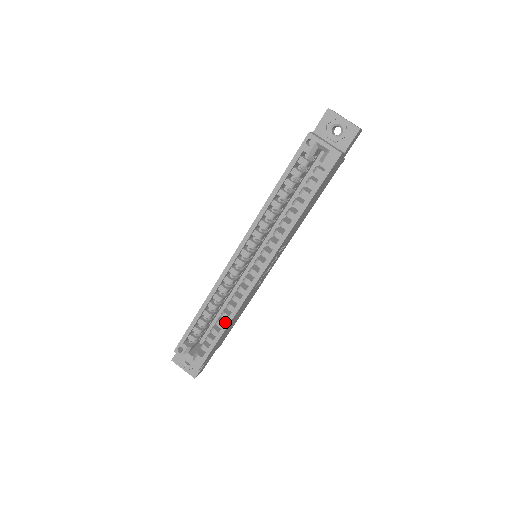
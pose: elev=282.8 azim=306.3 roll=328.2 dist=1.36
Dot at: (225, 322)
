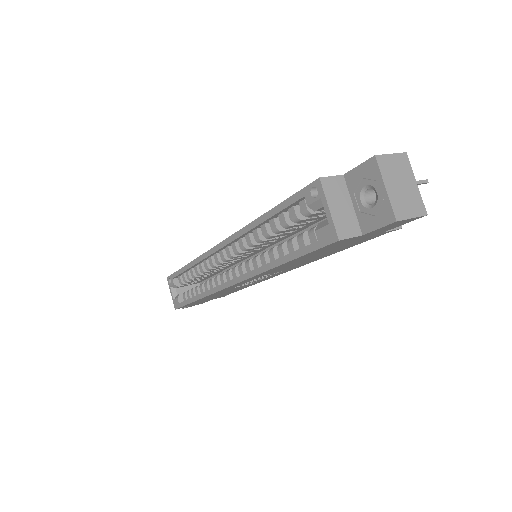
Dot at: (197, 295)
